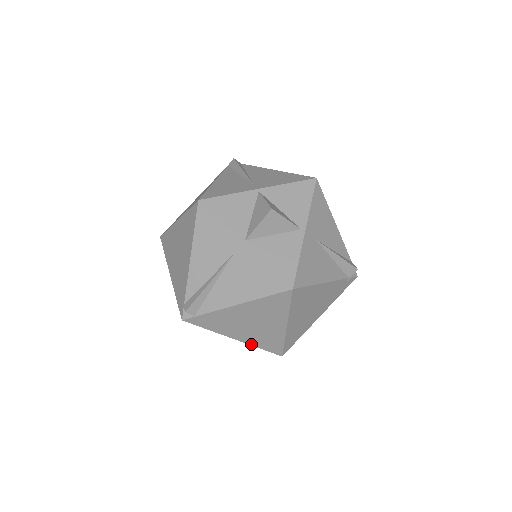
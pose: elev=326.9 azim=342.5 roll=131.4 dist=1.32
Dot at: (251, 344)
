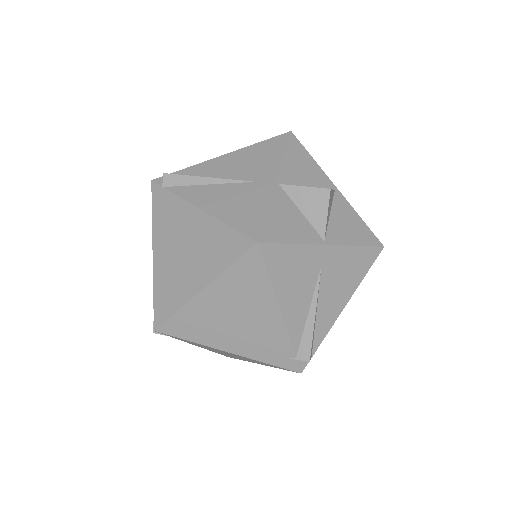
Dot at: occluded
